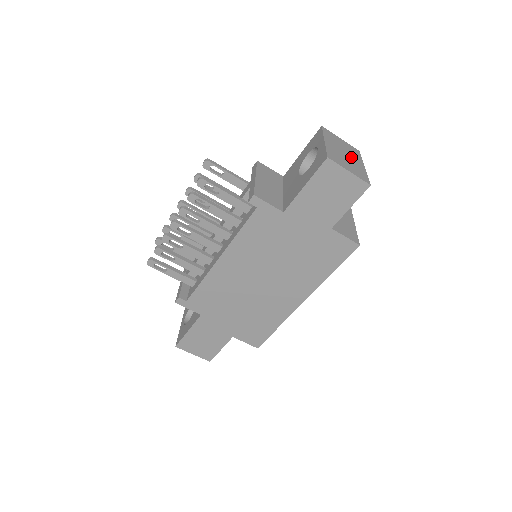
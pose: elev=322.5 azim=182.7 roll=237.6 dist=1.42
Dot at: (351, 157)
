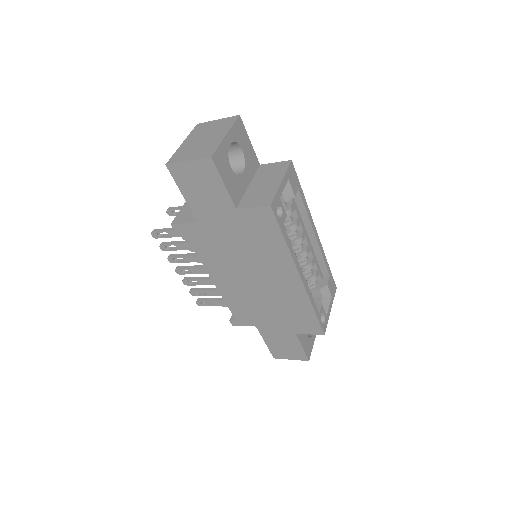
Dot at: (211, 136)
